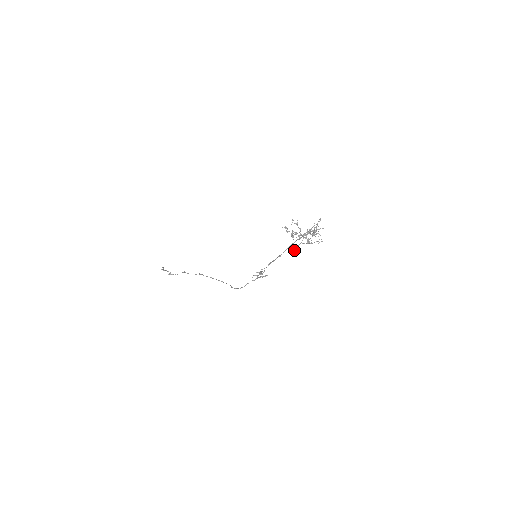
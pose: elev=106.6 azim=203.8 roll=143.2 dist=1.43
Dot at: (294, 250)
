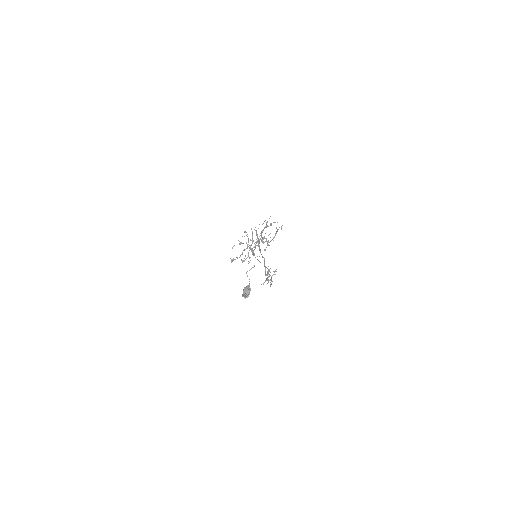
Dot at: (246, 296)
